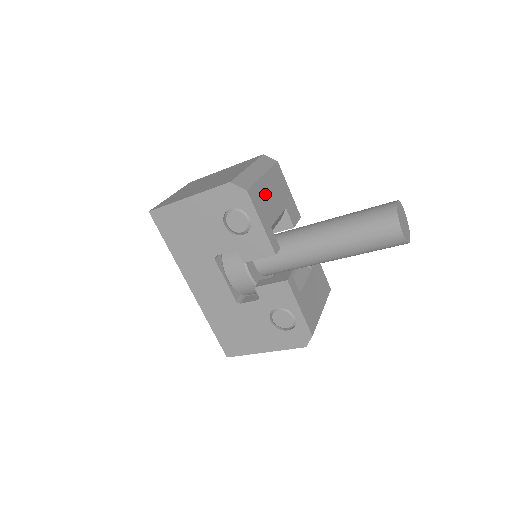
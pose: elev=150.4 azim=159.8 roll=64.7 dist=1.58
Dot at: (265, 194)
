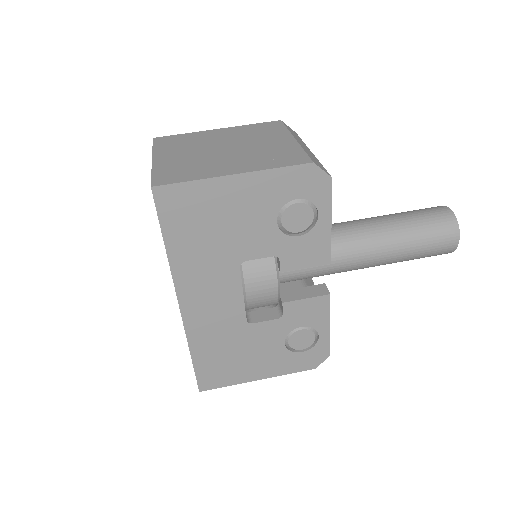
Dot at: occluded
